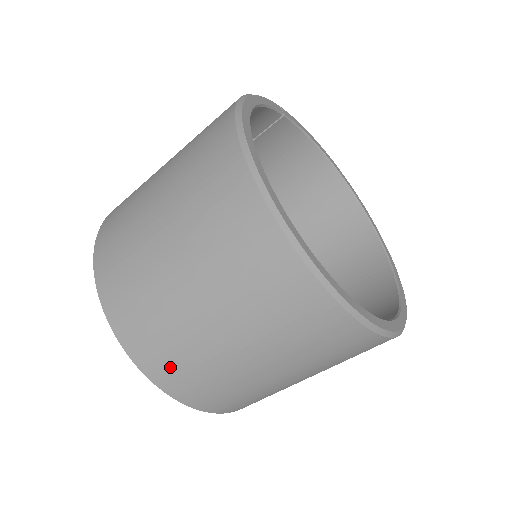
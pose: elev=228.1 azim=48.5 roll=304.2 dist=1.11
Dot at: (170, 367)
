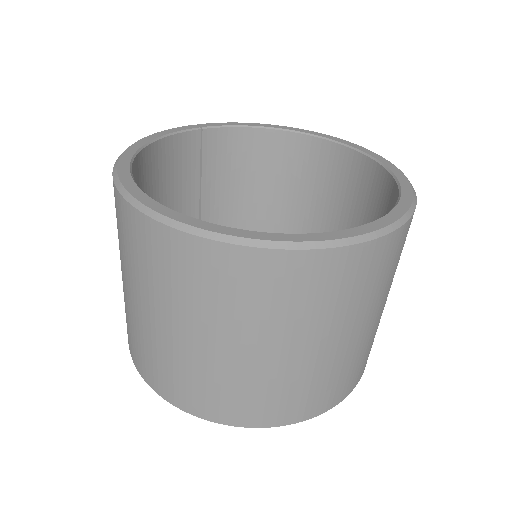
Dot at: (206, 399)
